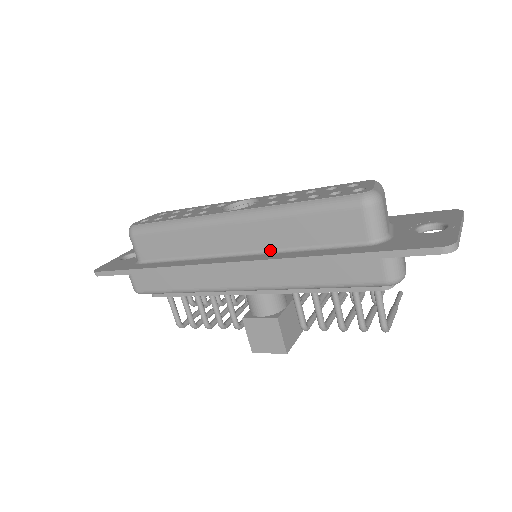
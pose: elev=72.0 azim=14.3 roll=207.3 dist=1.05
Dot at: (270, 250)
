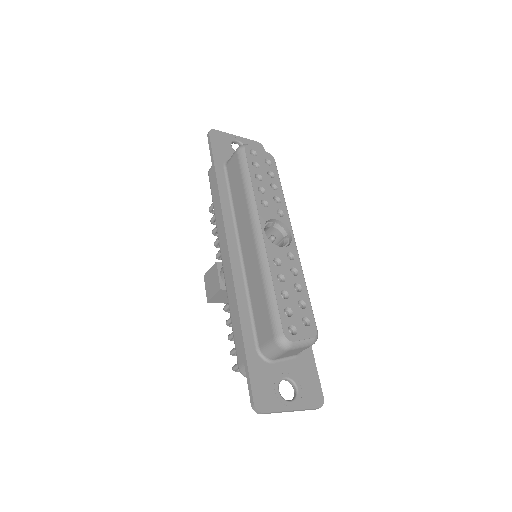
Dot at: (246, 273)
